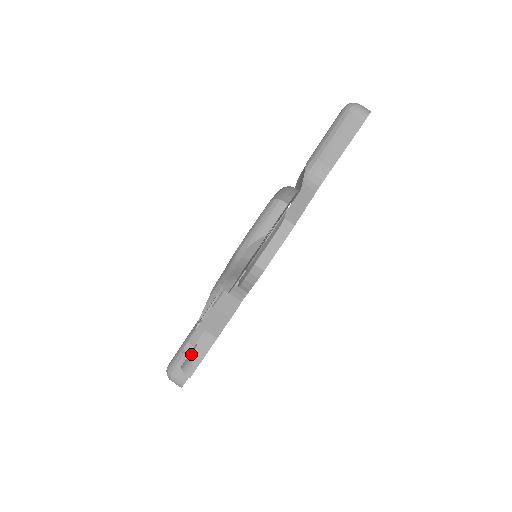
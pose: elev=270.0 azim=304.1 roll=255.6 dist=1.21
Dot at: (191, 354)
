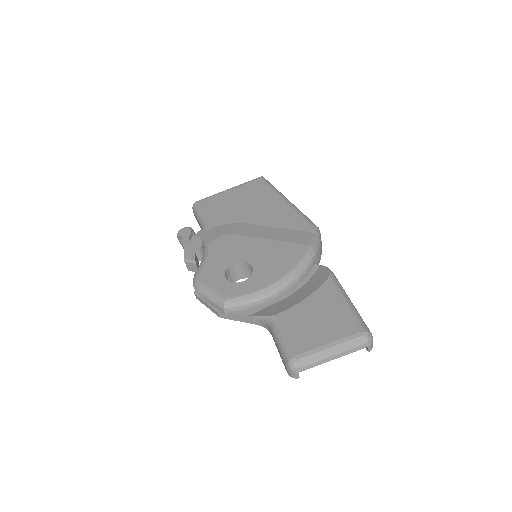
Dot at: (181, 239)
